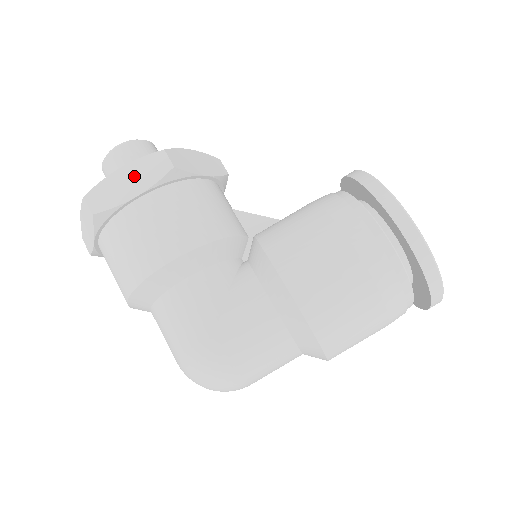
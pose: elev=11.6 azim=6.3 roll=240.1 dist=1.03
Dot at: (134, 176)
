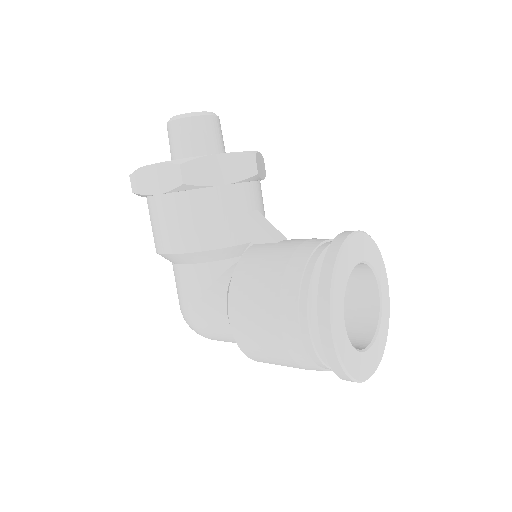
Dot at: (158, 177)
